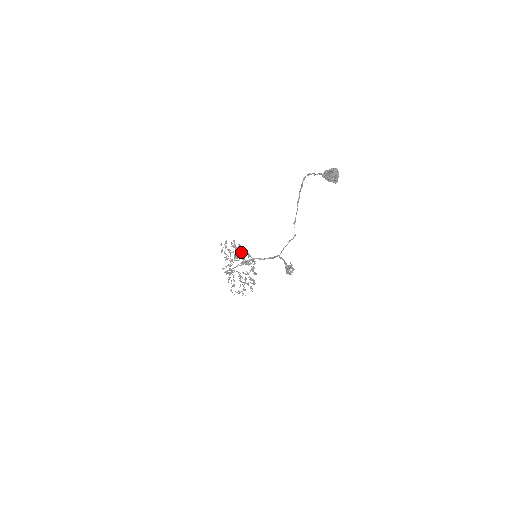
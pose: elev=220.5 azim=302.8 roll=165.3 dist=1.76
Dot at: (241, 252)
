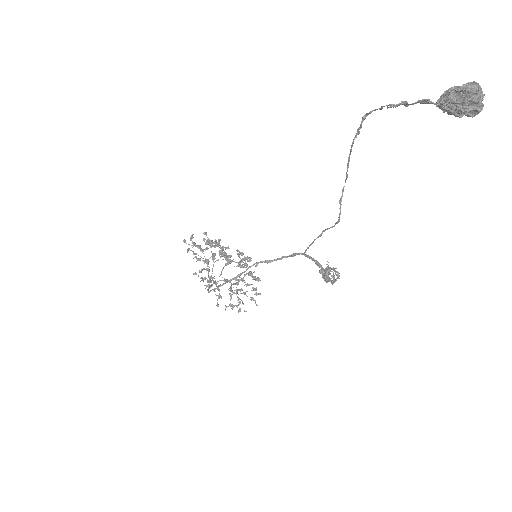
Dot at: occluded
